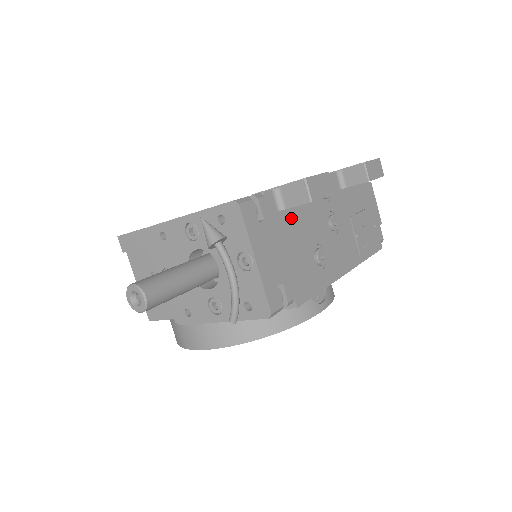
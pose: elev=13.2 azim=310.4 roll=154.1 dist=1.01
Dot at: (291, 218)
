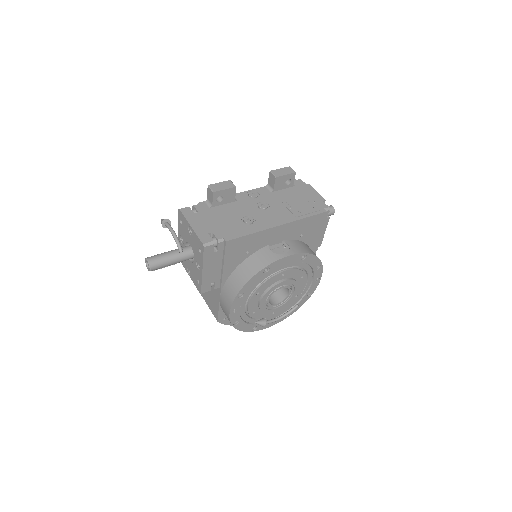
Dot at: (221, 209)
